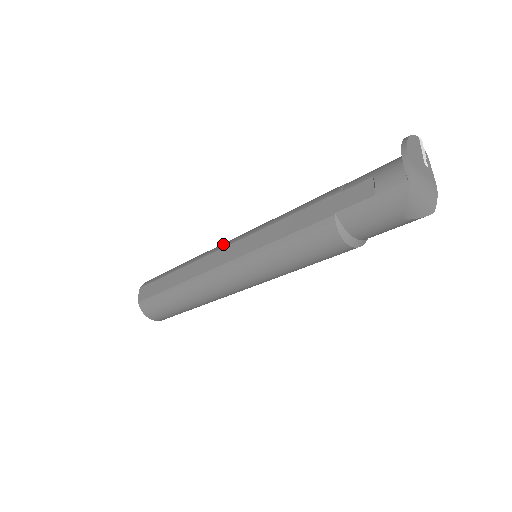
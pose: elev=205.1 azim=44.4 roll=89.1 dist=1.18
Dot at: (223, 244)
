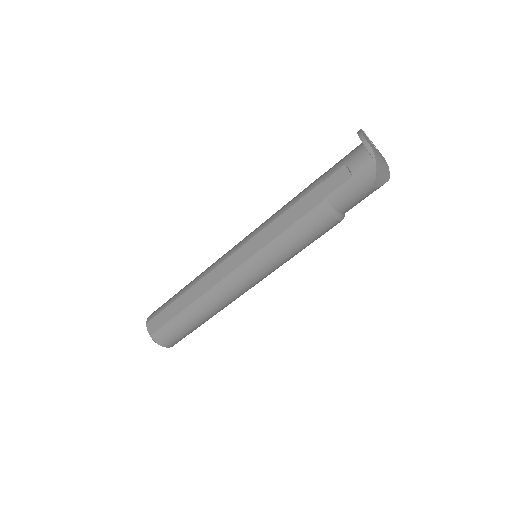
Dot at: (225, 255)
